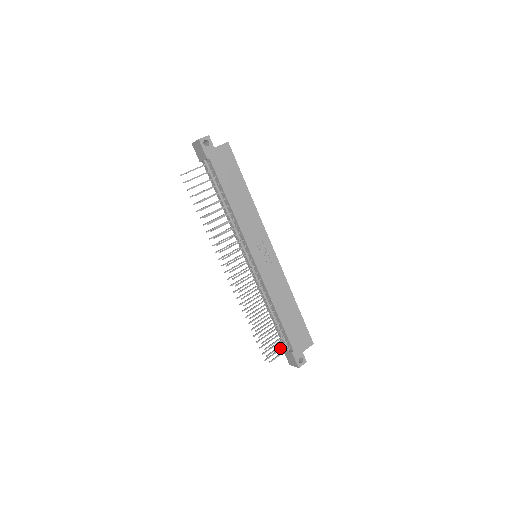
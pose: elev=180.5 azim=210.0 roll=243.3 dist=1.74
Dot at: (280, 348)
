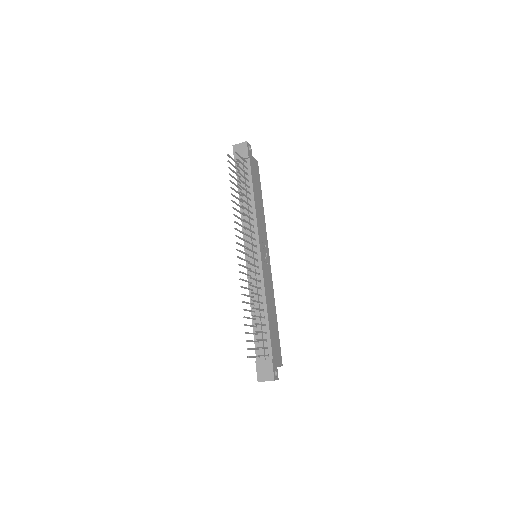
Dot at: occluded
